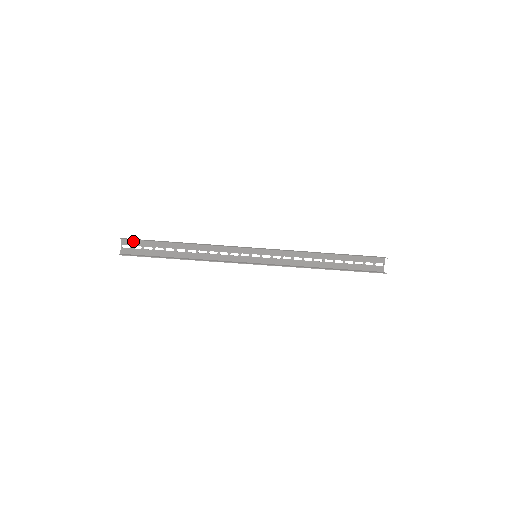
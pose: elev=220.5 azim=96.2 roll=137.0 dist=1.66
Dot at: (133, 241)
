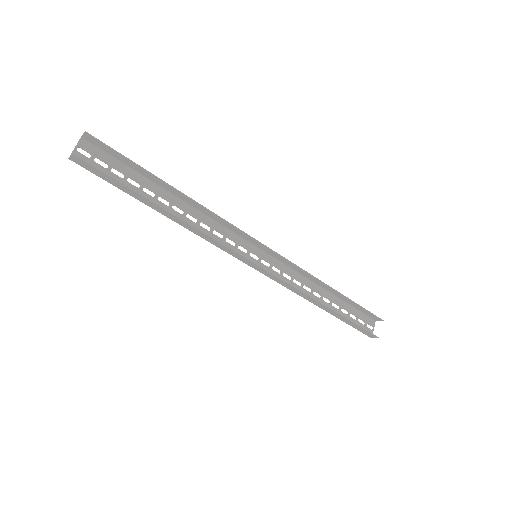
Dot at: (99, 151)
